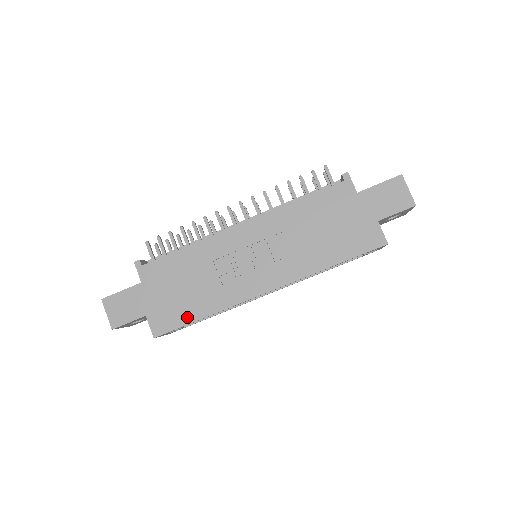
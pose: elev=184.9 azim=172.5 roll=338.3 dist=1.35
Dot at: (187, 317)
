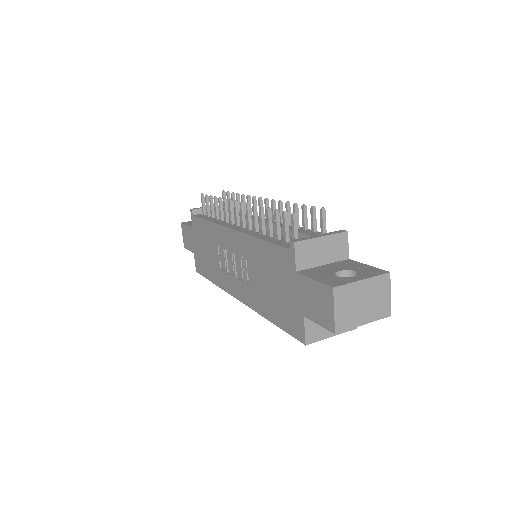
Dot at: (207, 273)
